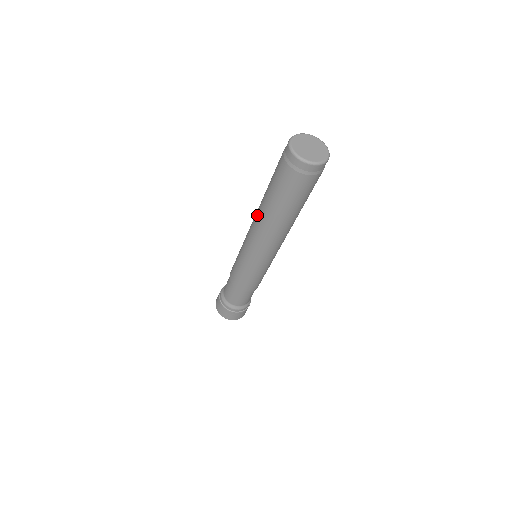
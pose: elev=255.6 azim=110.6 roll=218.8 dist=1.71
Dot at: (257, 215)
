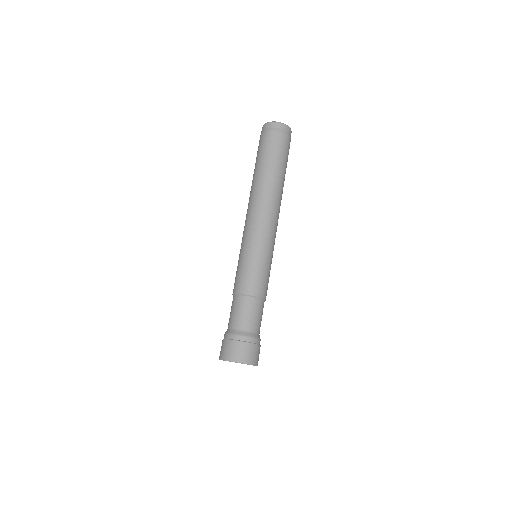
Dot at: (250, 194)
